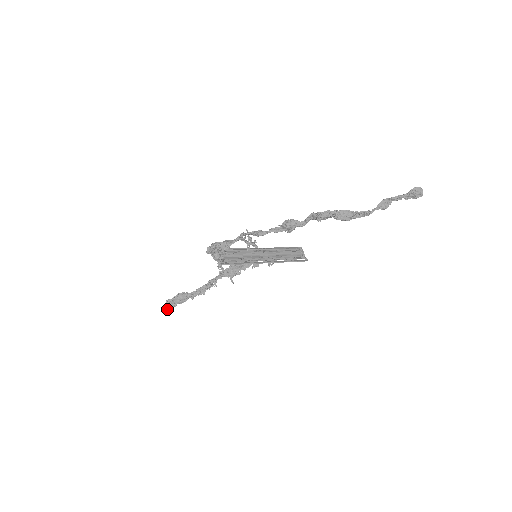
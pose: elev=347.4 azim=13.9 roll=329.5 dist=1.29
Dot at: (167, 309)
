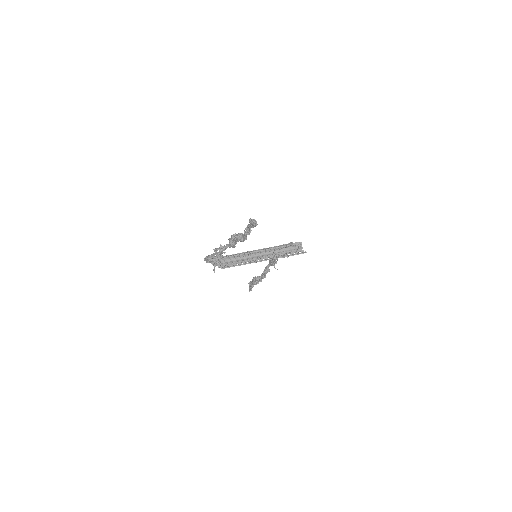
Dot at: (250, 289)
